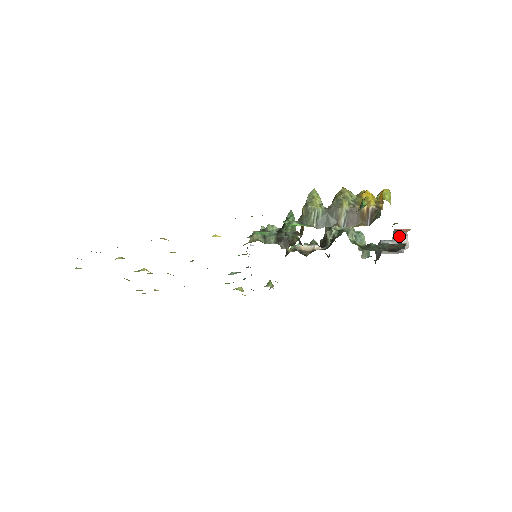
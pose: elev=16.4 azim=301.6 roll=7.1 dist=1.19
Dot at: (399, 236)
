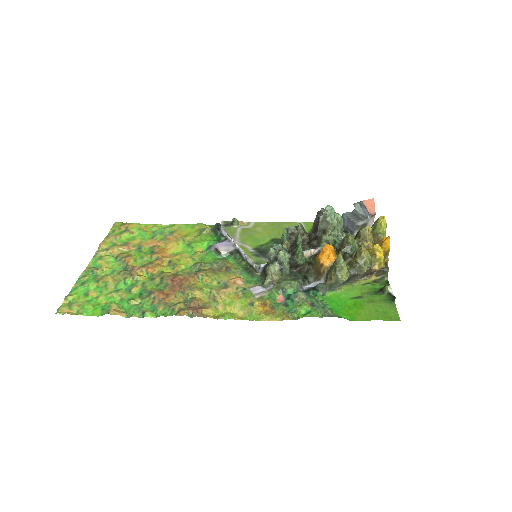
Dot at: (368, 215)
